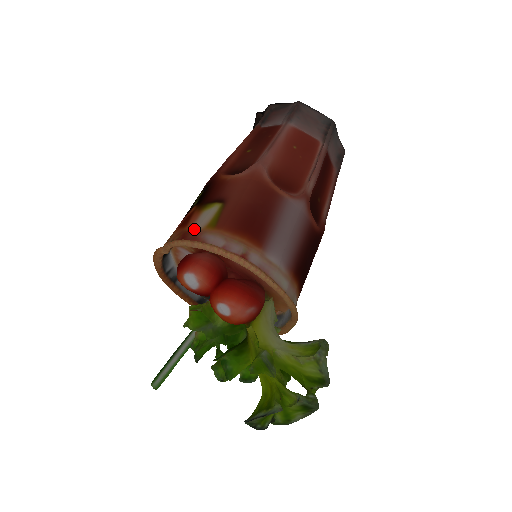
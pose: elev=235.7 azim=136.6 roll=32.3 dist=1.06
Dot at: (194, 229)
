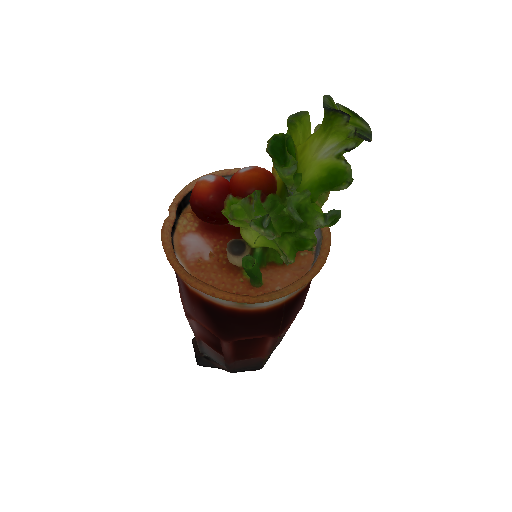
Dot at: occluded
